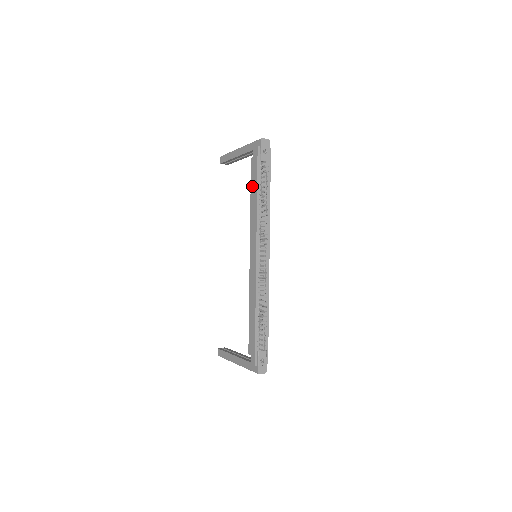
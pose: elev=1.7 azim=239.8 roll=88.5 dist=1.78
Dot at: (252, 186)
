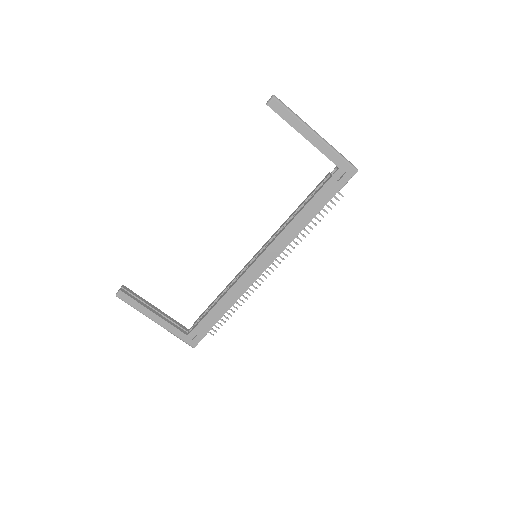
Dot at: (312, 205)
